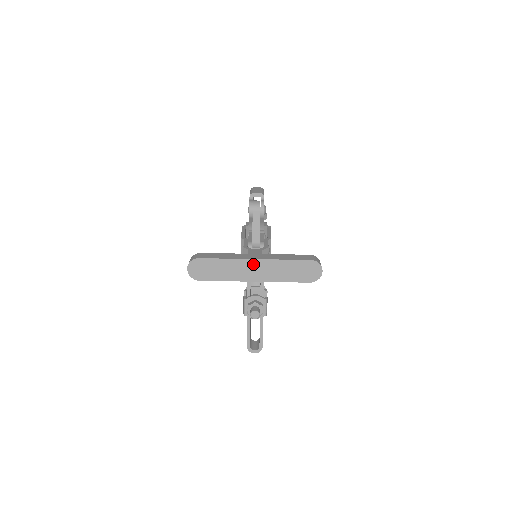
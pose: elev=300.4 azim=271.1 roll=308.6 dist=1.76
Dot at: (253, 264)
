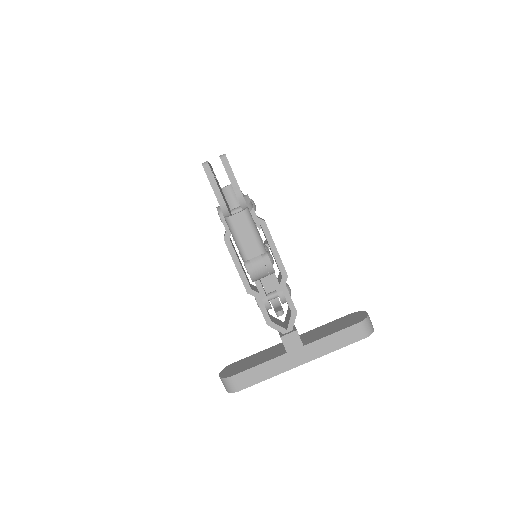
Dot at: (299, 363)
